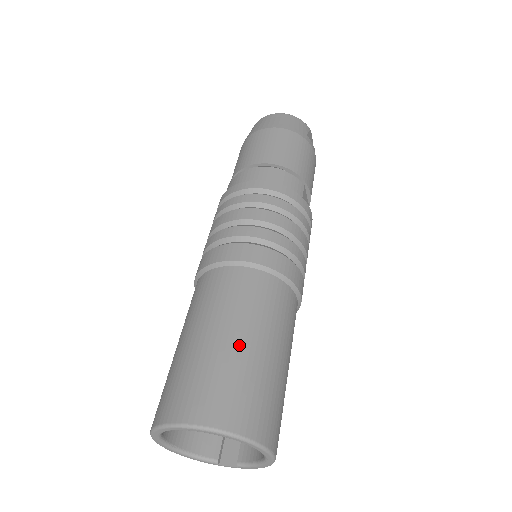
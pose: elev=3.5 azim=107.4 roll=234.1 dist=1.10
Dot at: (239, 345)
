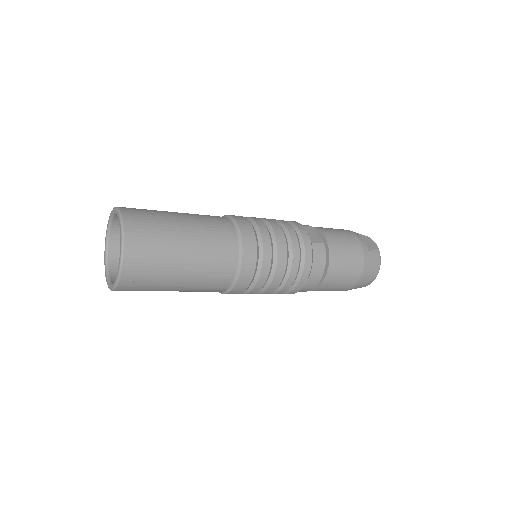
Dot at: occluded
